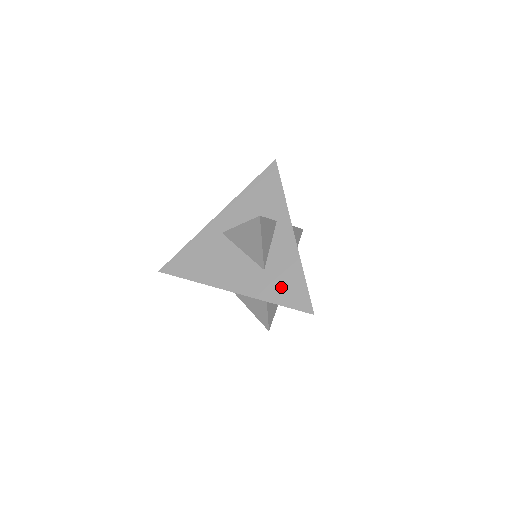
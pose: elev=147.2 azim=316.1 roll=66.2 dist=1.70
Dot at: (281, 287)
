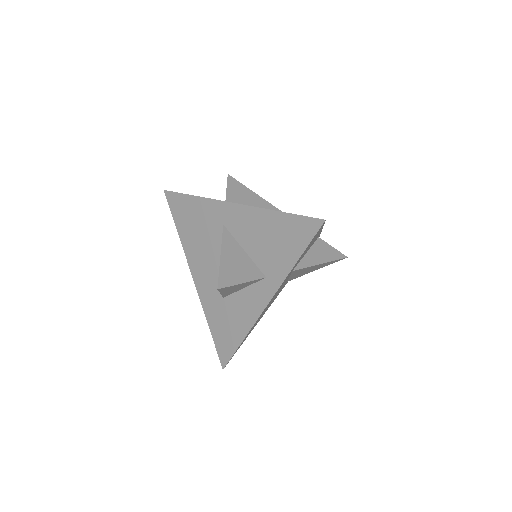
Dot at: (222, 325)
